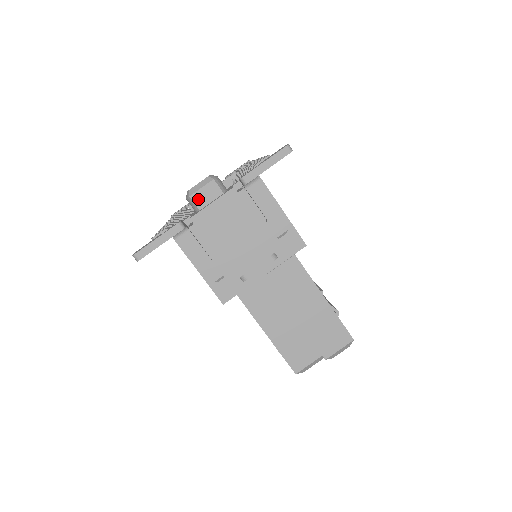
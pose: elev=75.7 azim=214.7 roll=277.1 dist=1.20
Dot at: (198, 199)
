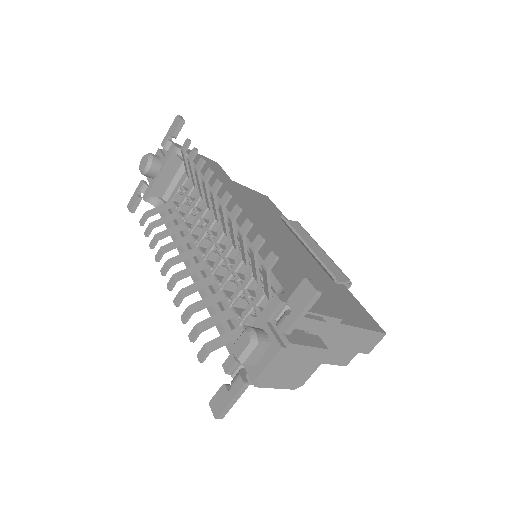
Dot at: (250, 362)
